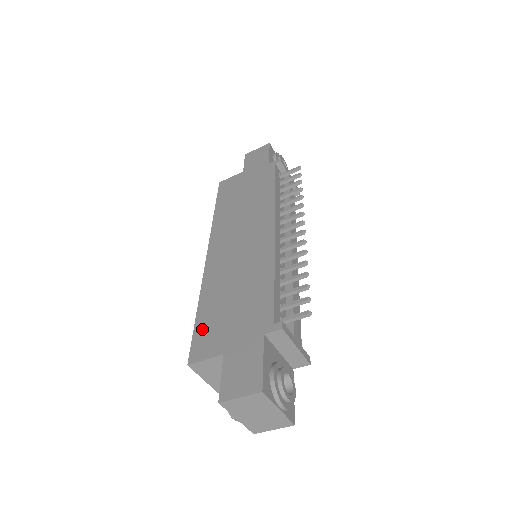
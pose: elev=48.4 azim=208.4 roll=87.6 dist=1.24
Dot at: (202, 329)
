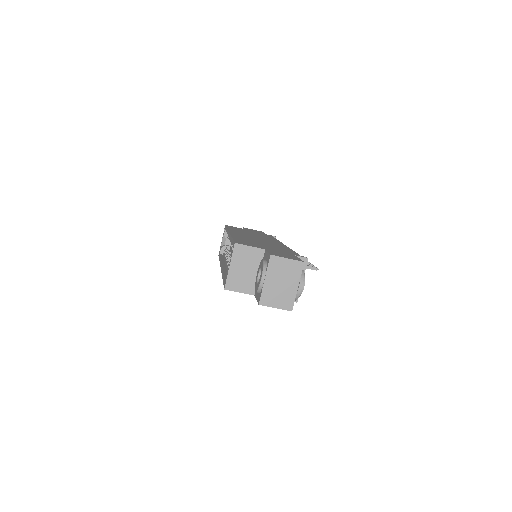
Dot at: (241, 241)
